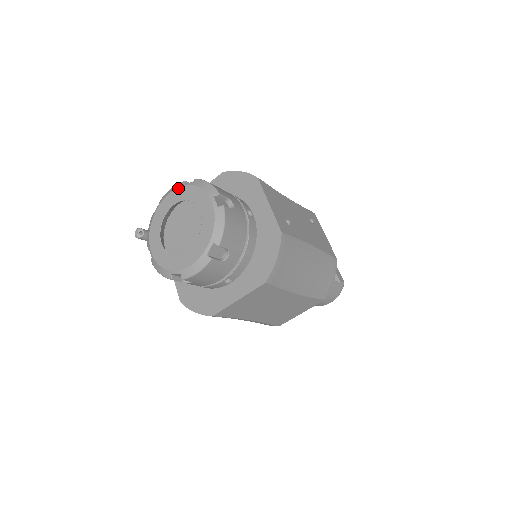
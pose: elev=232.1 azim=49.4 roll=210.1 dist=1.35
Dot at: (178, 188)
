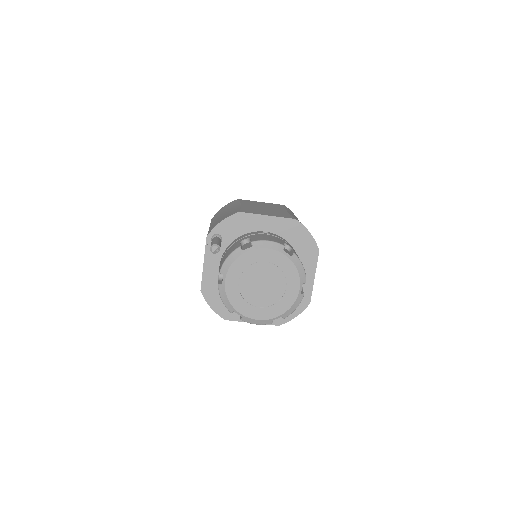
Dot at: (278, 252)
